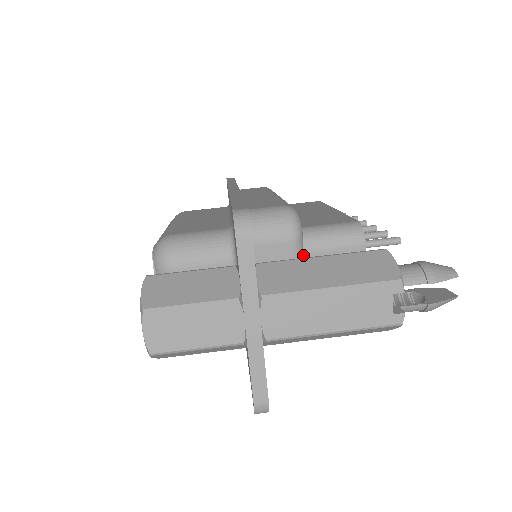
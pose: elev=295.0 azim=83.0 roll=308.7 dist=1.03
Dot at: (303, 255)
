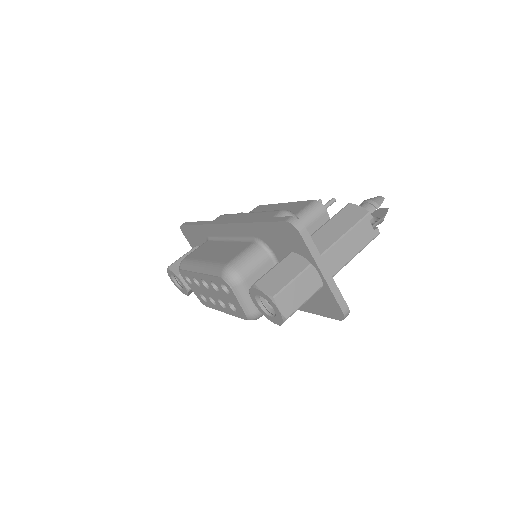
Dot at: occluded
